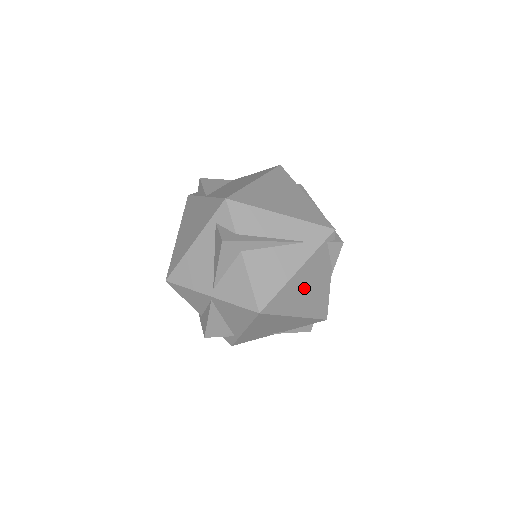
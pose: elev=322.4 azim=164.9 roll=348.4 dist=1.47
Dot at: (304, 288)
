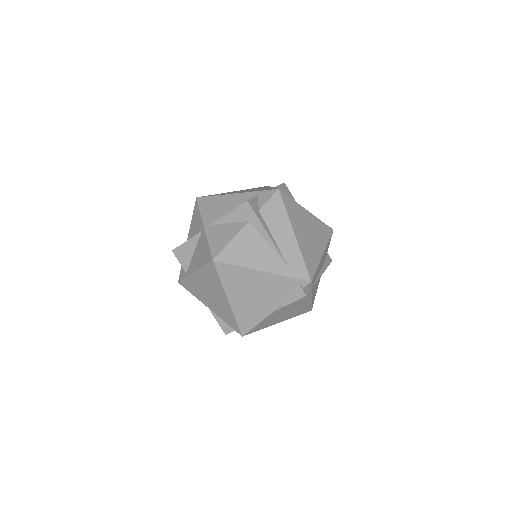
Dot at: (253, 289)
